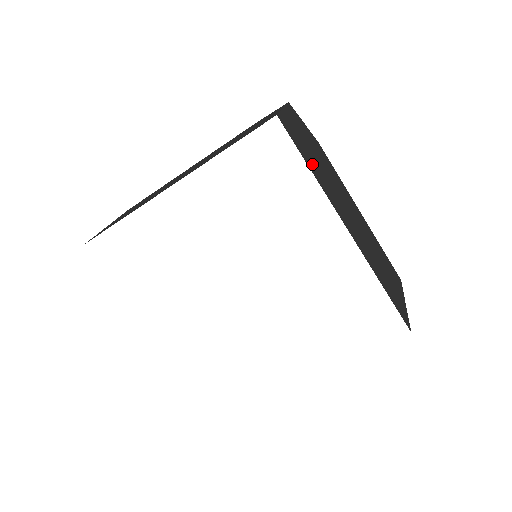
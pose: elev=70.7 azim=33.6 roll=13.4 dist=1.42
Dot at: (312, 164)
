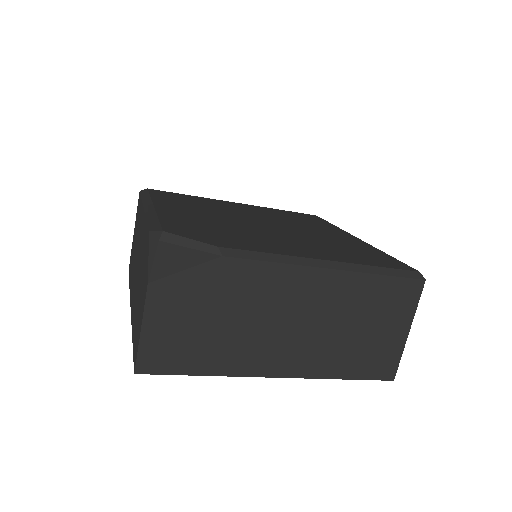
Dot at: (205, 356)
